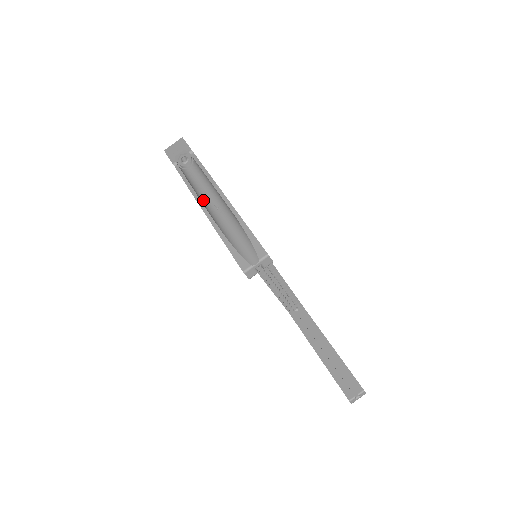
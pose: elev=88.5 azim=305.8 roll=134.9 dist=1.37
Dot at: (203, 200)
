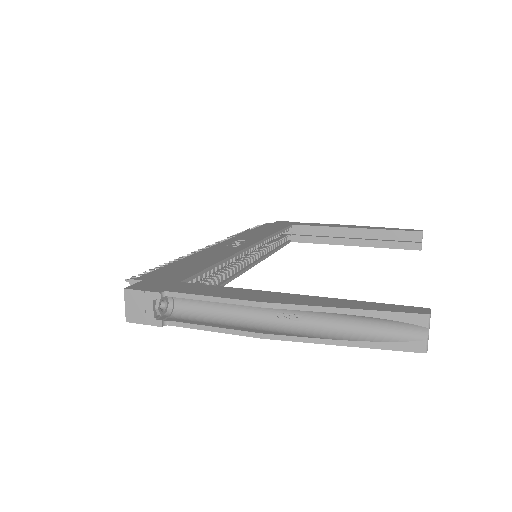
Dot at: (259, 326)
